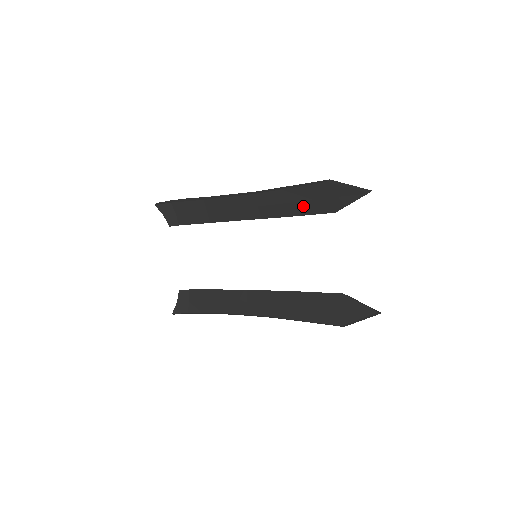
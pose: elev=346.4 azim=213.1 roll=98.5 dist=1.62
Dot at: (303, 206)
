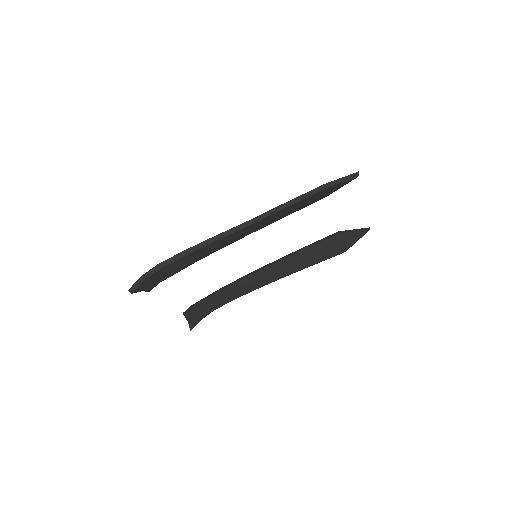
Dot at: (296, 209)
